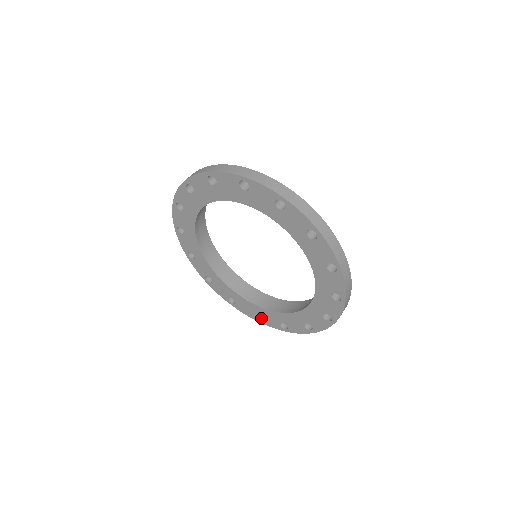
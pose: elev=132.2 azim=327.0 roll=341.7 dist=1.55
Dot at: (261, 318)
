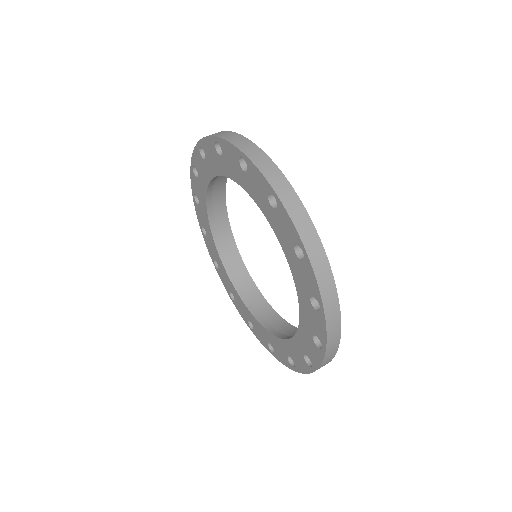
Dot at: (219, 269)
